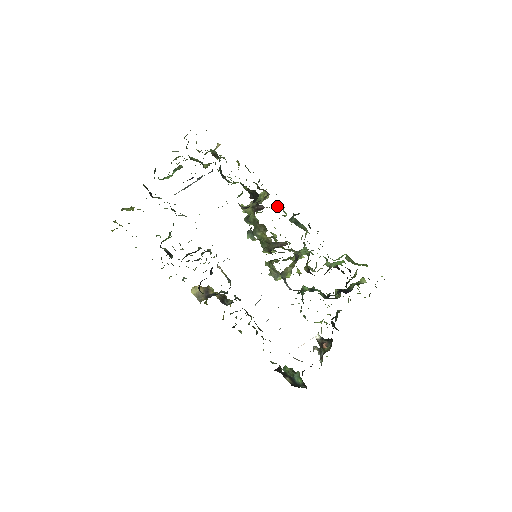
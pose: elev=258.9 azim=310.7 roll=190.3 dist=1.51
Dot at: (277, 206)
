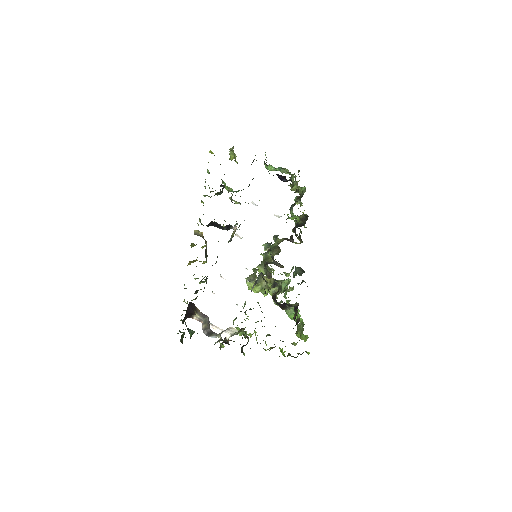
Dot at: occluded
